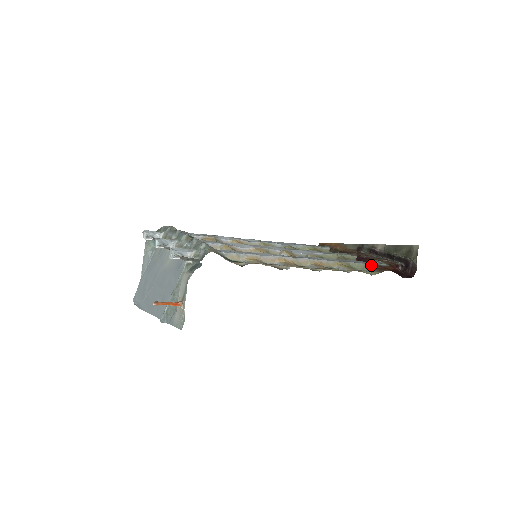
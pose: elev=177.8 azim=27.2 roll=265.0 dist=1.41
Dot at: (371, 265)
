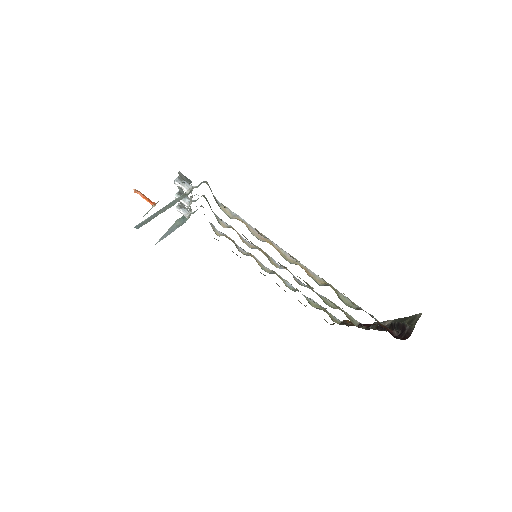
Dot at: (362, 309)
